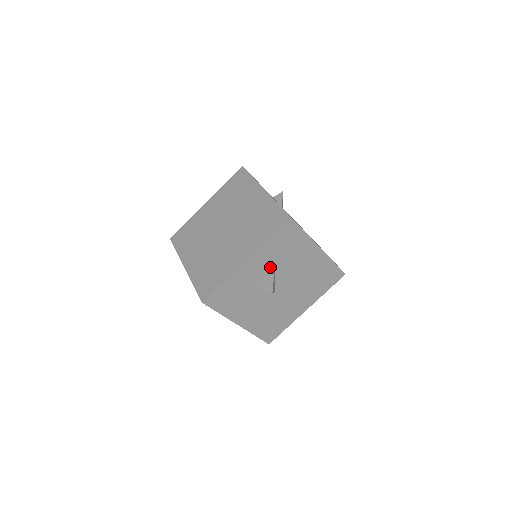
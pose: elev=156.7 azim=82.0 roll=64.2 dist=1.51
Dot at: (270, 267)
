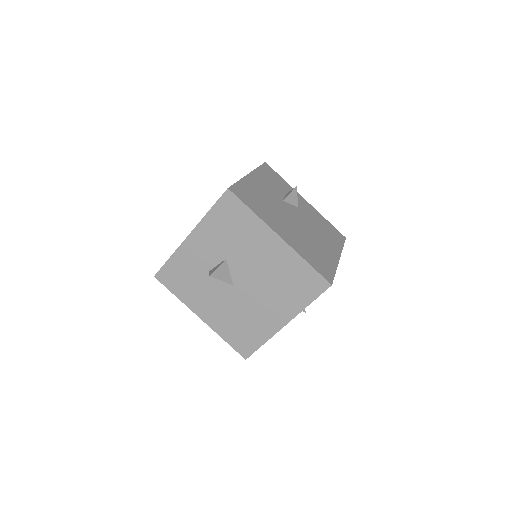
Dot at: (219, 249)
